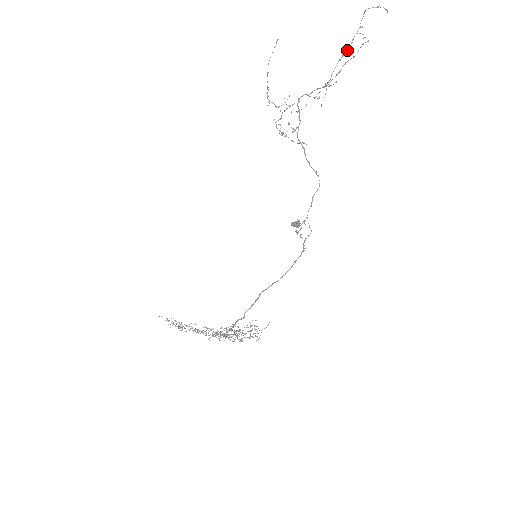
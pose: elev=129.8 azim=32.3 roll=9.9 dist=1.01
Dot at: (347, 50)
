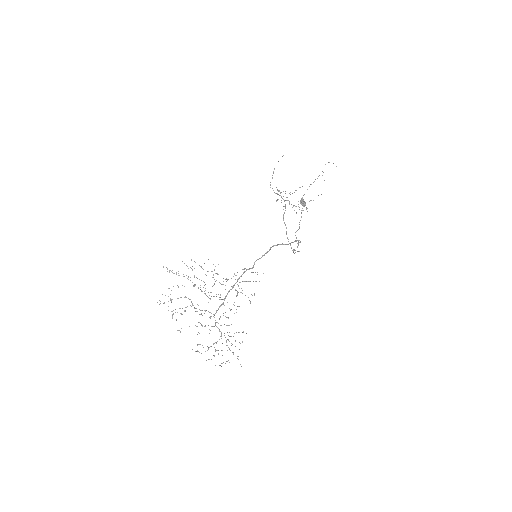
Dot at: occluded
